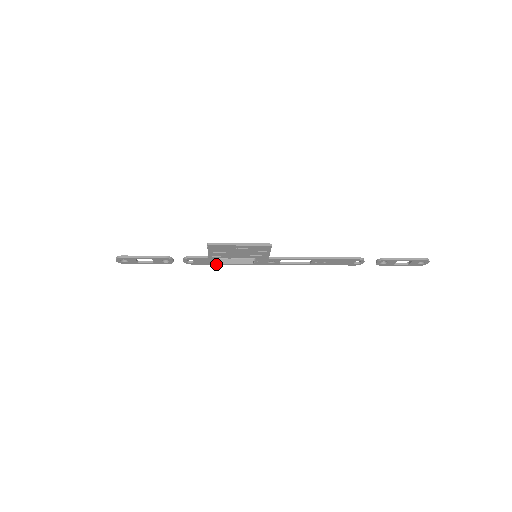
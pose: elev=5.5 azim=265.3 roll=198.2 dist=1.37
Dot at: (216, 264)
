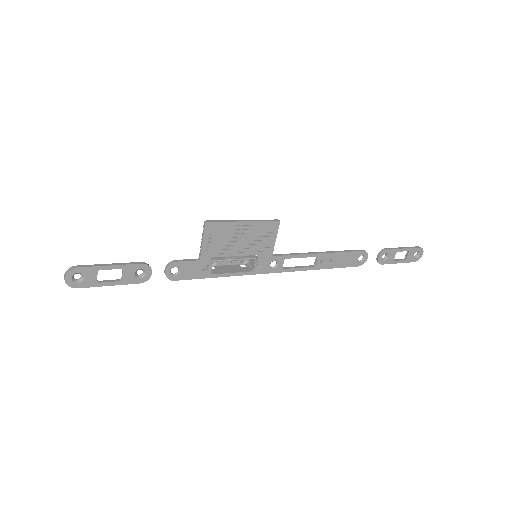
Dot at: (207, 277)
